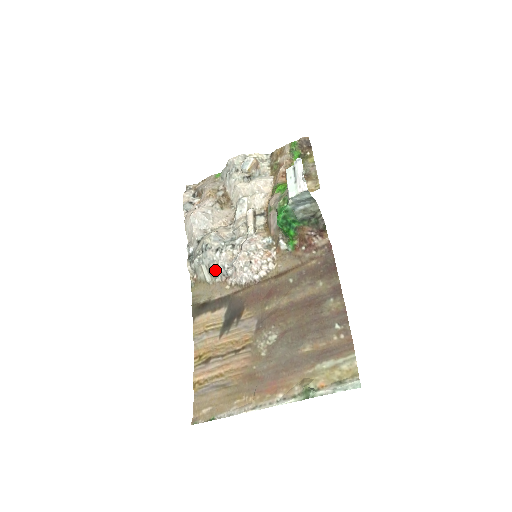
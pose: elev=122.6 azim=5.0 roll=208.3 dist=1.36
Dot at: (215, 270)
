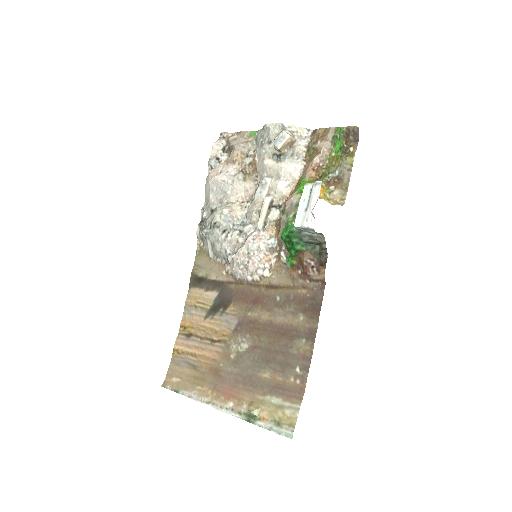
Dot at: (217, 251)
